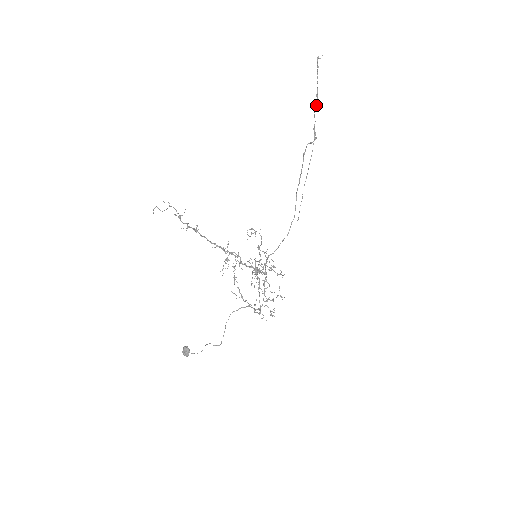
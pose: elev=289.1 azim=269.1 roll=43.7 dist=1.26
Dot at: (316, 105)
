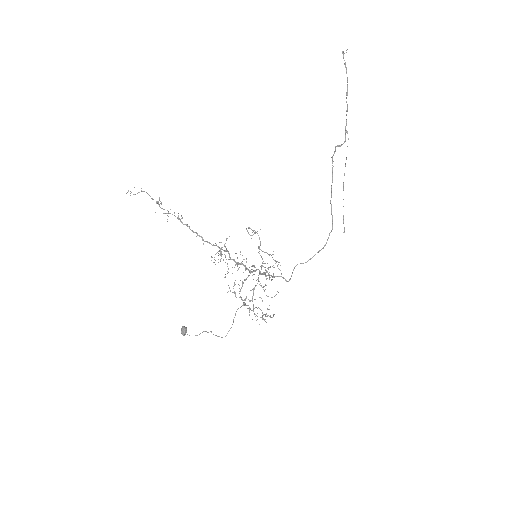
Dot at: occluded
